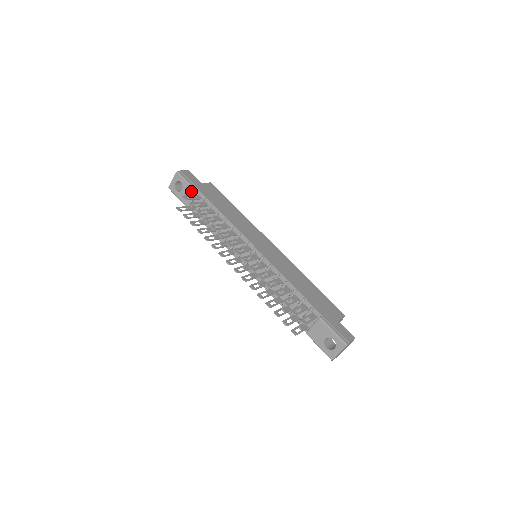
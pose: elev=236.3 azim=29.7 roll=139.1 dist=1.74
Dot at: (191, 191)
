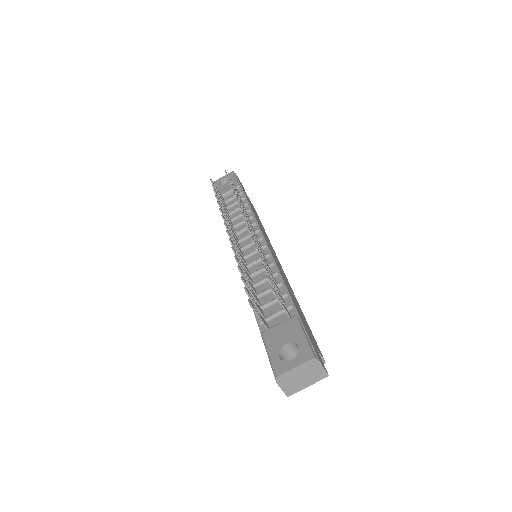
Dot at: occluded
